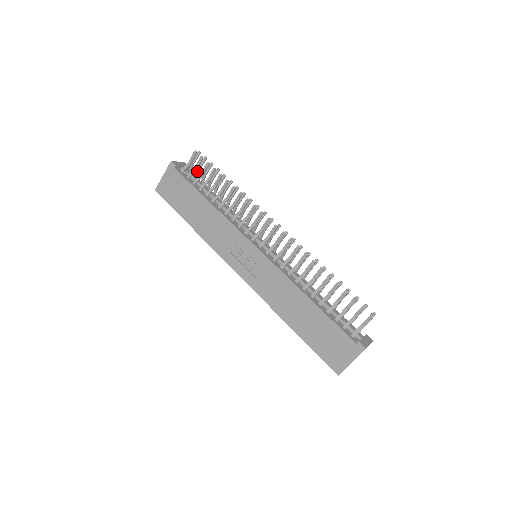
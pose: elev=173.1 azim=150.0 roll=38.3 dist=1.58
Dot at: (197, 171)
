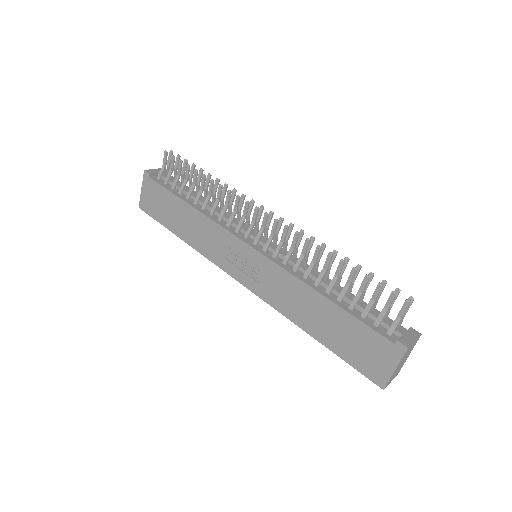
Dot at: (175, 174)
